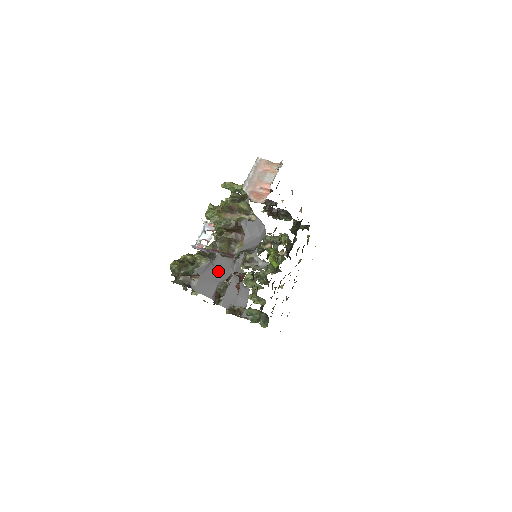
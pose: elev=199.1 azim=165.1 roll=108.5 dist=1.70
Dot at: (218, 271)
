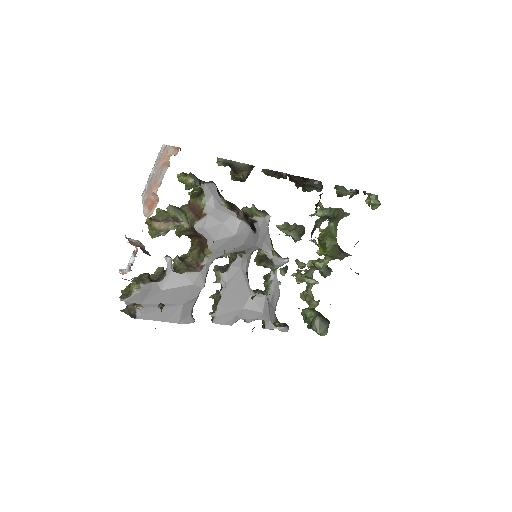
Dot at: (173, 293)
